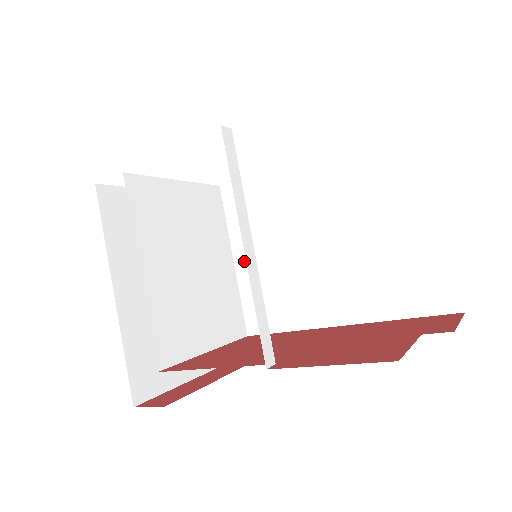
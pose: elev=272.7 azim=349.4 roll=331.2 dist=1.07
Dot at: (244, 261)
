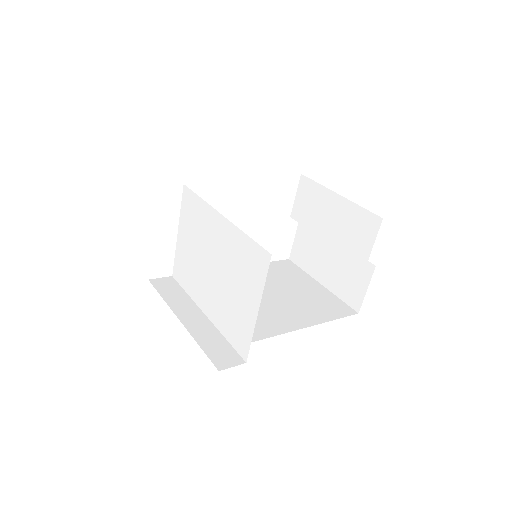
Dot at: occluded
